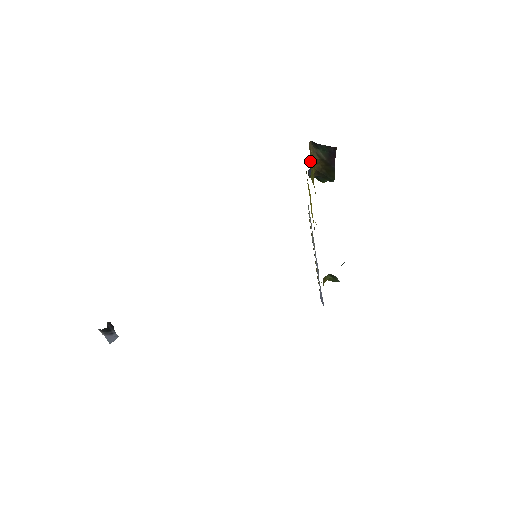
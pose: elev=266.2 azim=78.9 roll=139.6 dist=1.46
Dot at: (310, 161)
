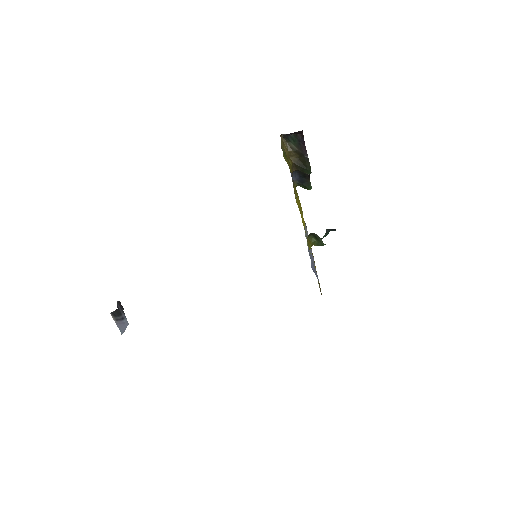
Dot at: (282, 147)
